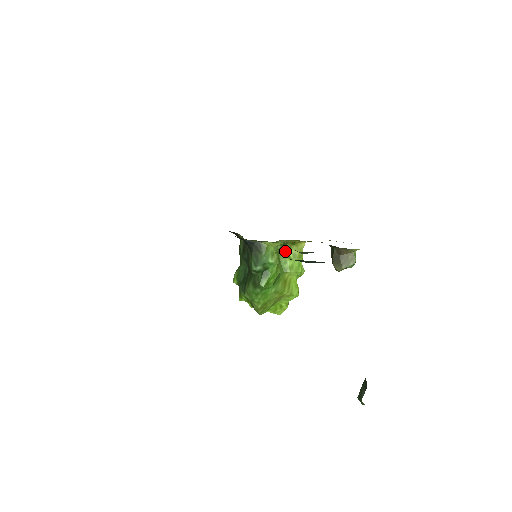
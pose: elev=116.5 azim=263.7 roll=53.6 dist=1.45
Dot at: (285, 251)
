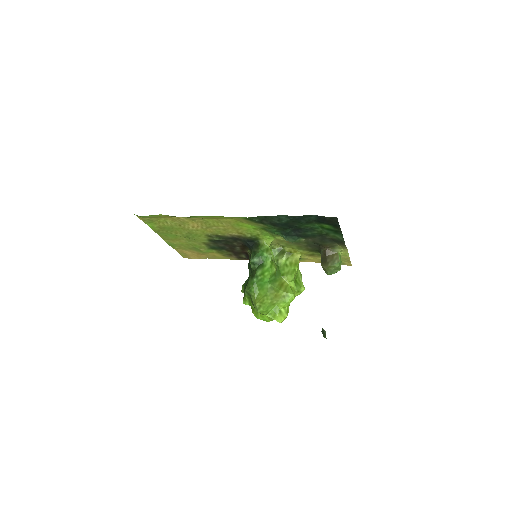
Dot at: (284, 261)
